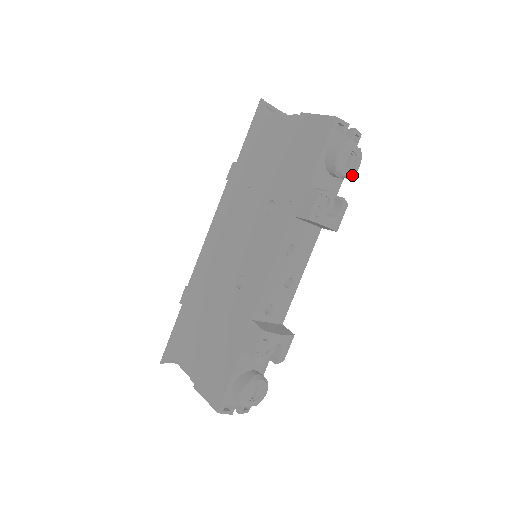
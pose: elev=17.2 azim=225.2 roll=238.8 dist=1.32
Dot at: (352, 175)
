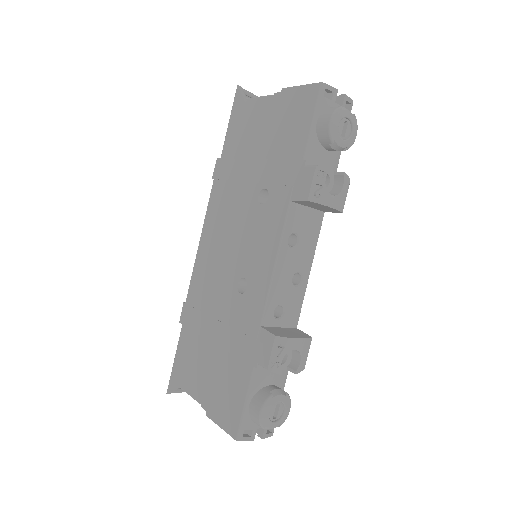
Dot at: (350, 146)
